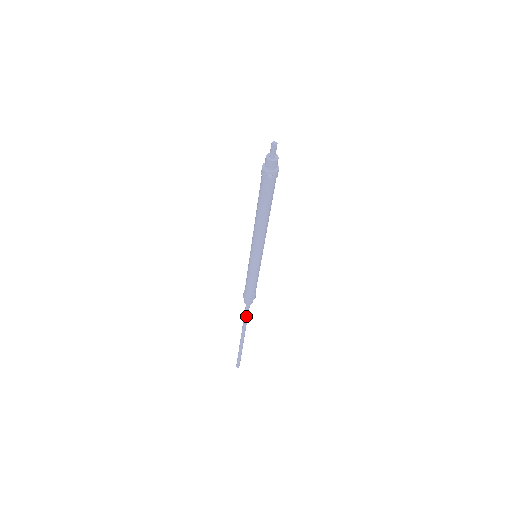
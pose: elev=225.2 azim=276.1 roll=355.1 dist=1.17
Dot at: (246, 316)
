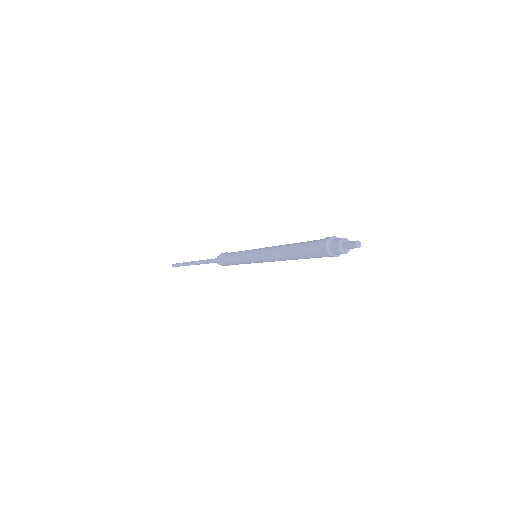
Dot at: occluded
